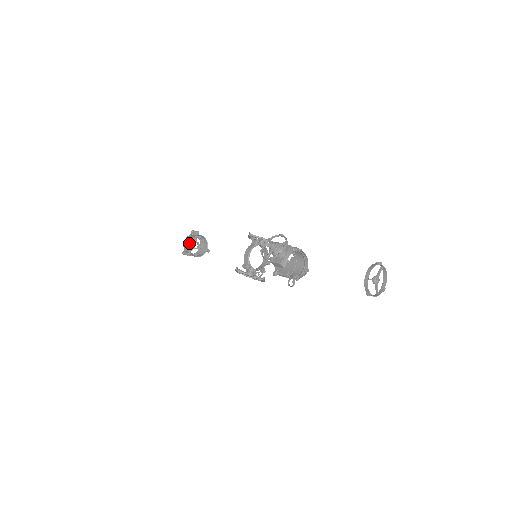
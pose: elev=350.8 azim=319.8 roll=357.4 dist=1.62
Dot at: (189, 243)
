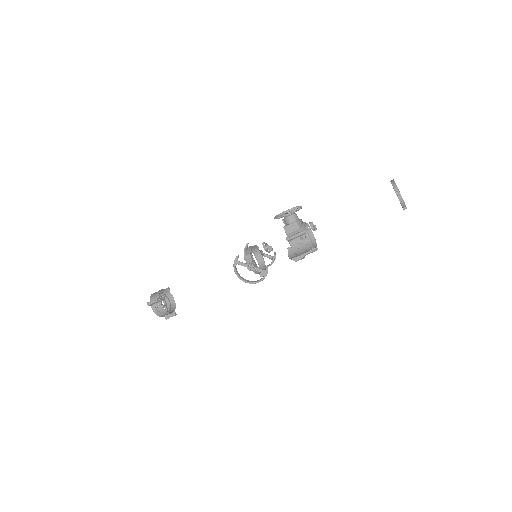
Dot at: (160, 290)
